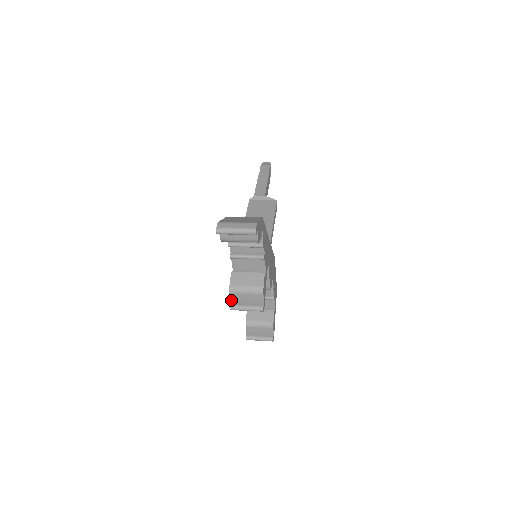
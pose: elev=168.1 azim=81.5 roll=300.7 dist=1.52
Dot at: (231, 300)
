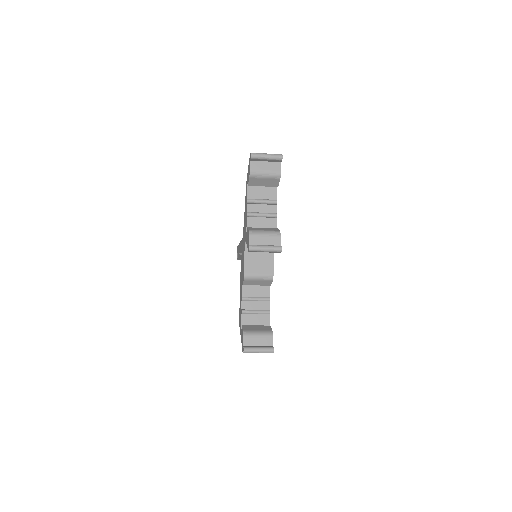
Dot at: occluded
